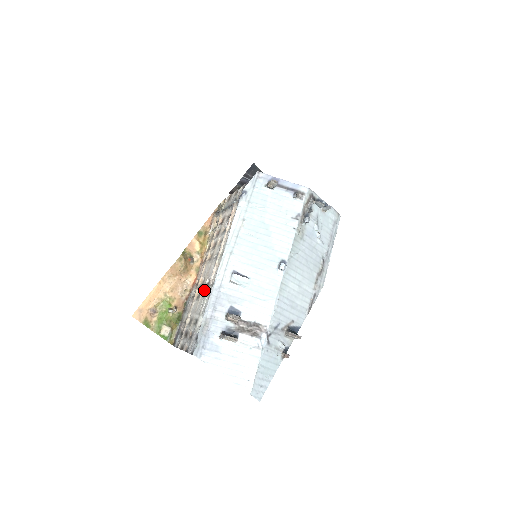
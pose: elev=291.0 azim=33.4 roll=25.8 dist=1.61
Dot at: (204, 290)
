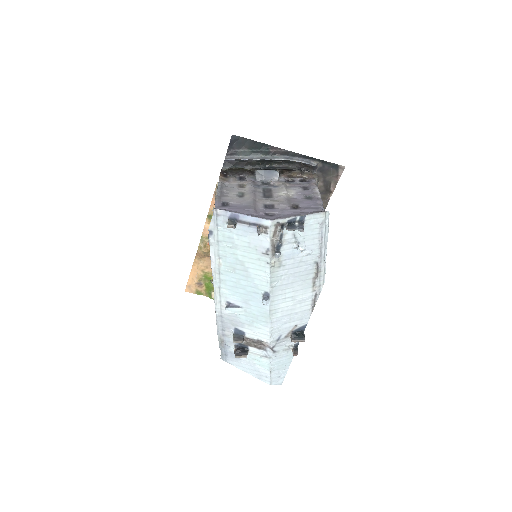
Dot at: occluded
